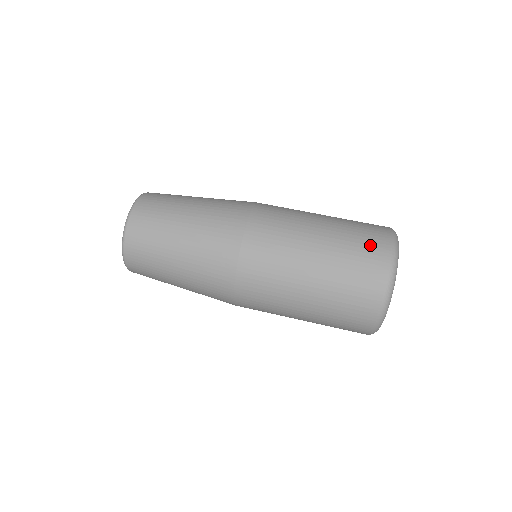
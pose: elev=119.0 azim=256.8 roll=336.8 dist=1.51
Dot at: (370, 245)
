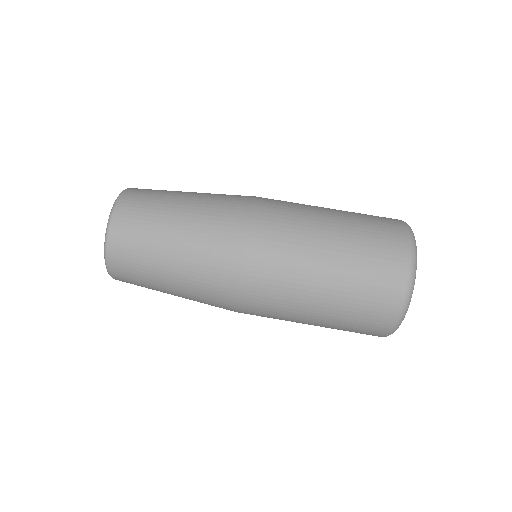
Dot at: (375, 311)
